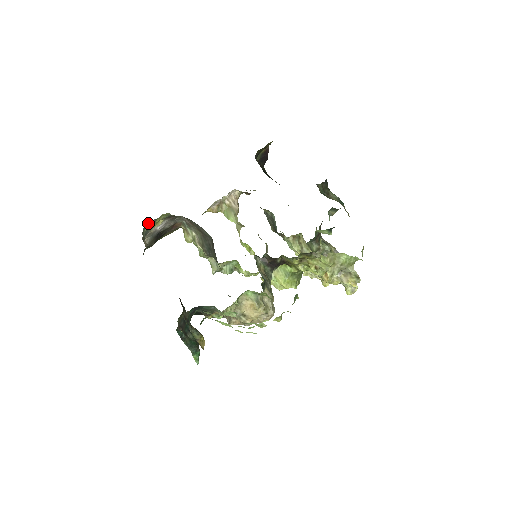
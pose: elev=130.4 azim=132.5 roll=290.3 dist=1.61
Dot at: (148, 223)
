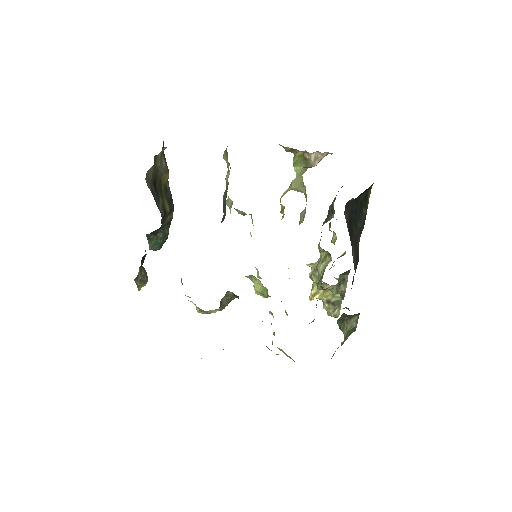
Dot at: occluded
